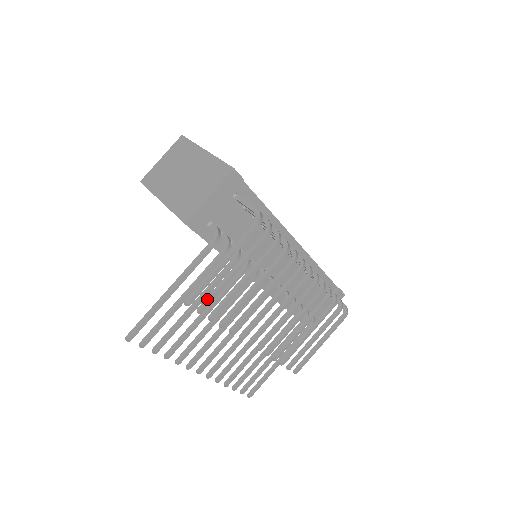
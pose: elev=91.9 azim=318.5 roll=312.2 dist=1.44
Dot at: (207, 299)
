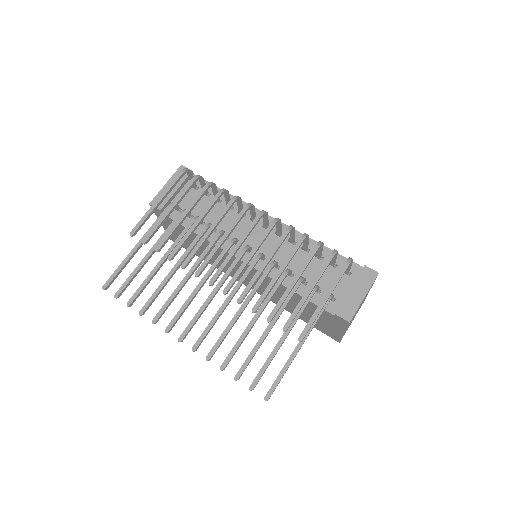
Dot at: (150, 232)
